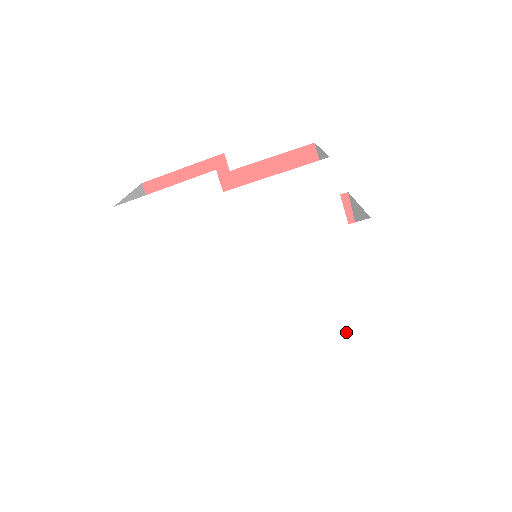
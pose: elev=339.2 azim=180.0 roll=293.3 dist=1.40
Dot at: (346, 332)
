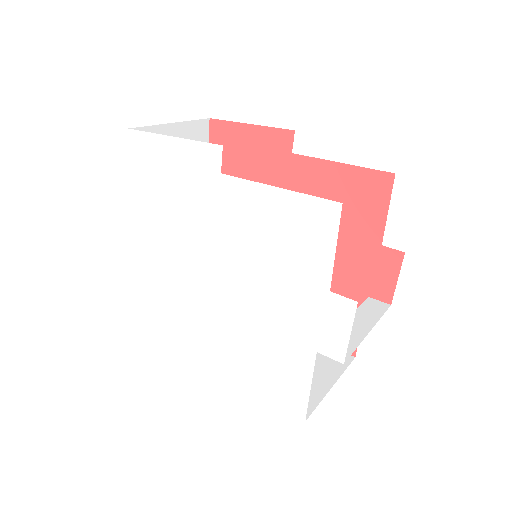
Dot at: (280, 393)
